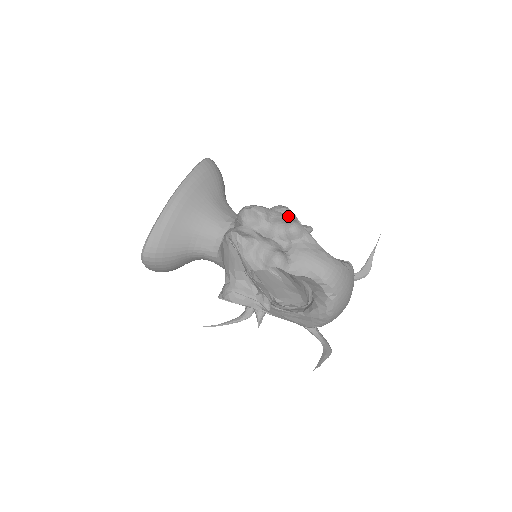
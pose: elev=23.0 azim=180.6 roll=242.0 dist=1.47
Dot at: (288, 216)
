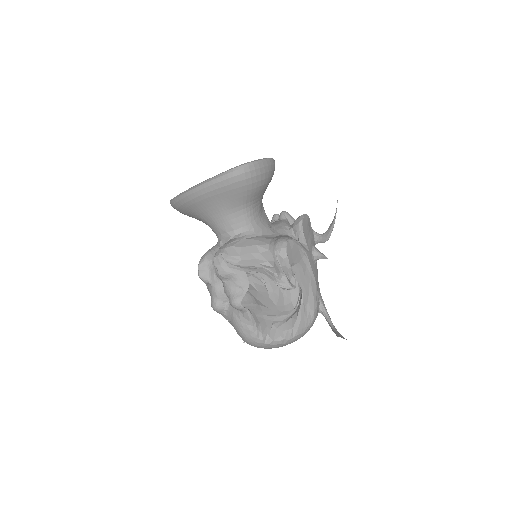
Dot at: (246, 287)
